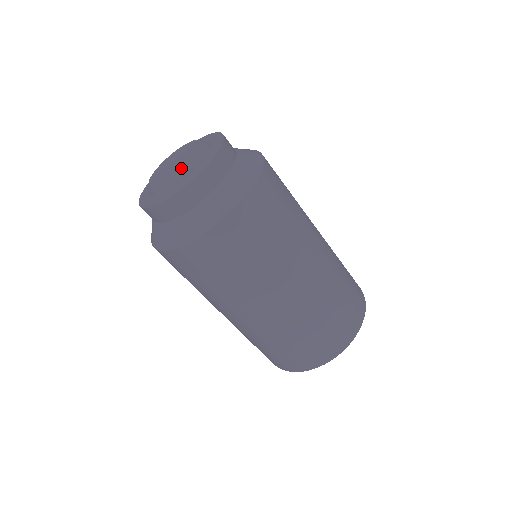
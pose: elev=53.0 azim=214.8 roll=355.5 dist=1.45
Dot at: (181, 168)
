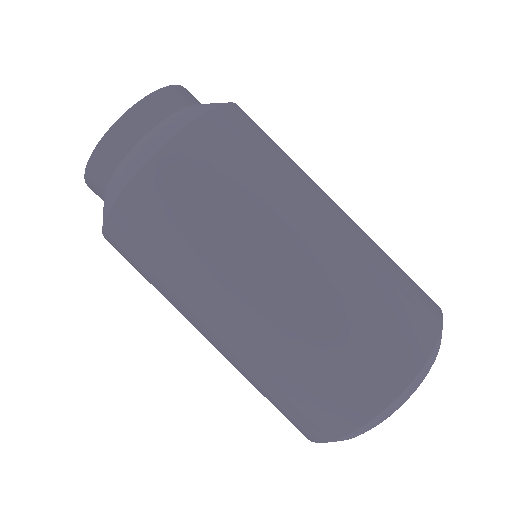
Dot at: occluded
